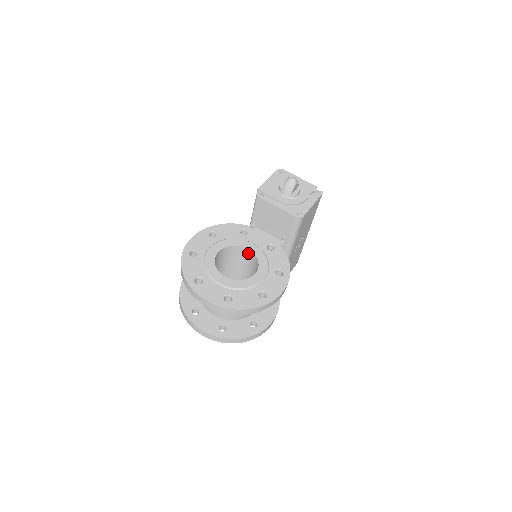
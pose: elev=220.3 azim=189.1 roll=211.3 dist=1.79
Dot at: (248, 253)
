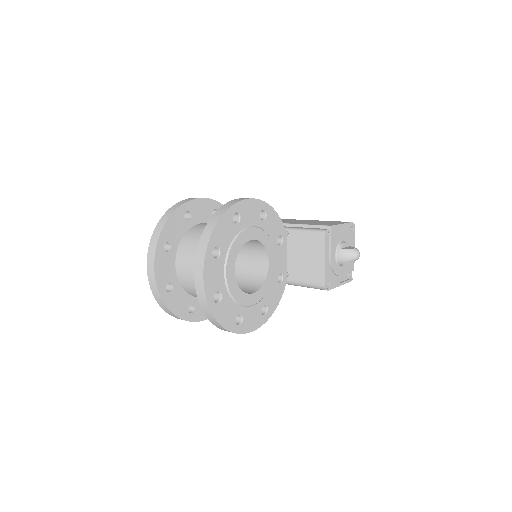
Dot at: (264, 263)
